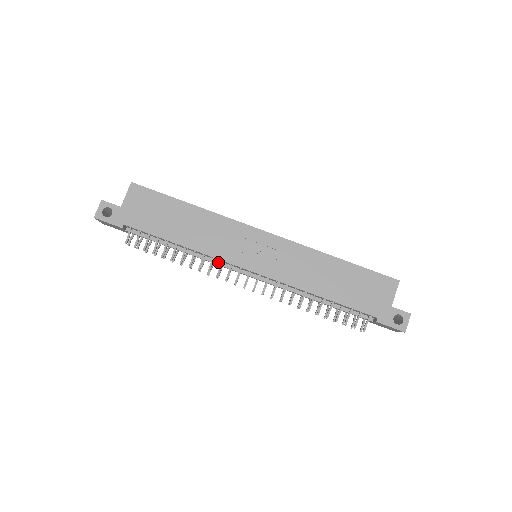
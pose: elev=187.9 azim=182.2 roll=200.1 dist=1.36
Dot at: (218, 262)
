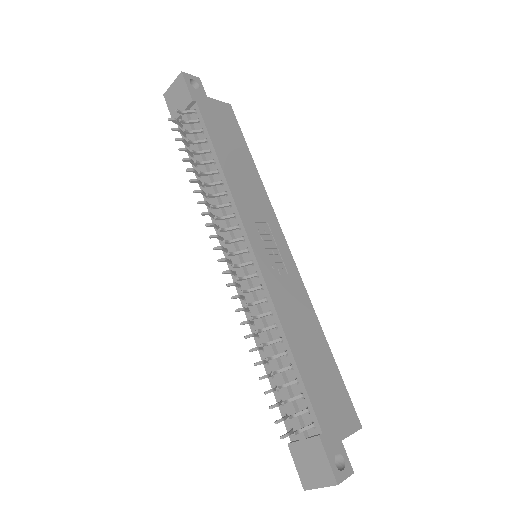
Dot at: (226, 215)
